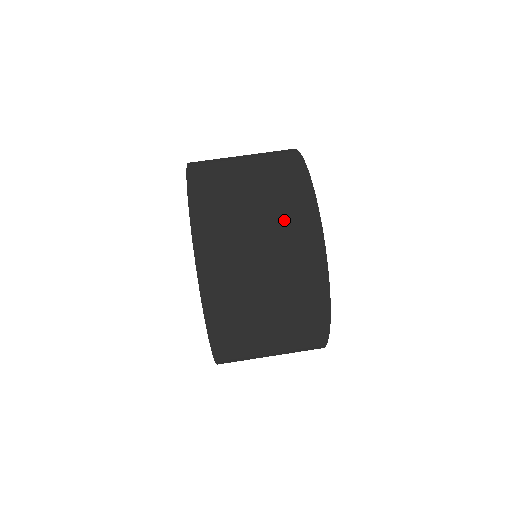
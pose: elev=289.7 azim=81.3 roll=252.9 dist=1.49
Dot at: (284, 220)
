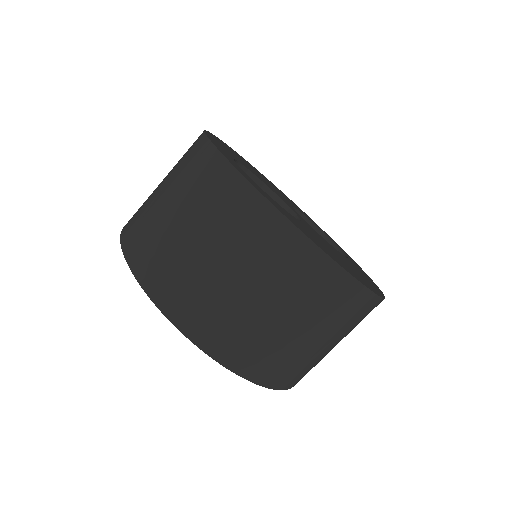
Dot at: occluded
